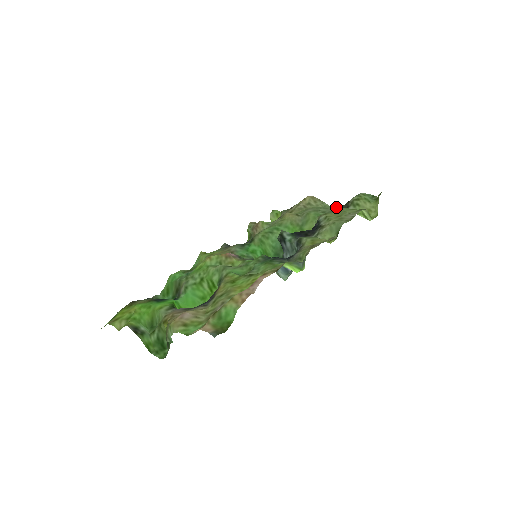
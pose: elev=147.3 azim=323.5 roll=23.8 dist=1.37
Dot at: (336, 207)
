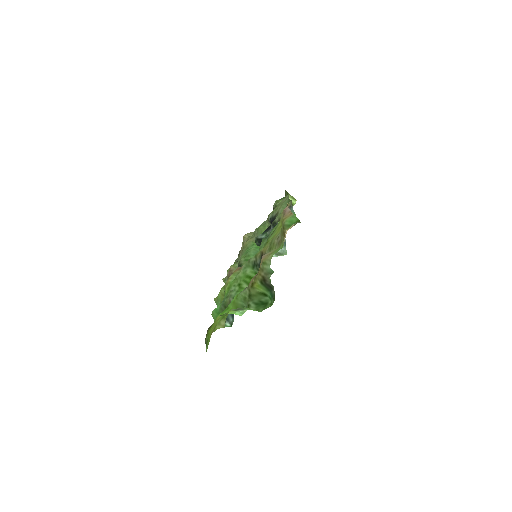
Dot at: occluded
